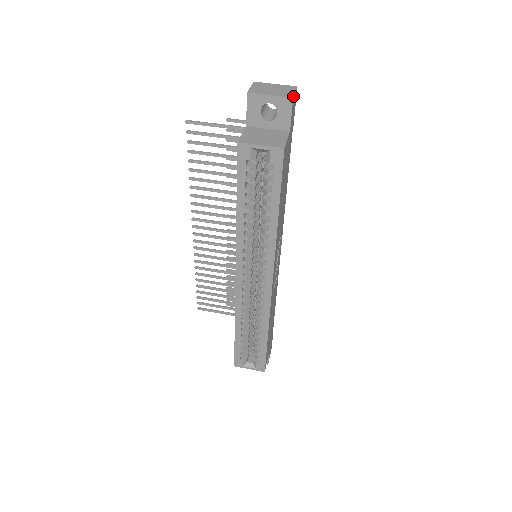
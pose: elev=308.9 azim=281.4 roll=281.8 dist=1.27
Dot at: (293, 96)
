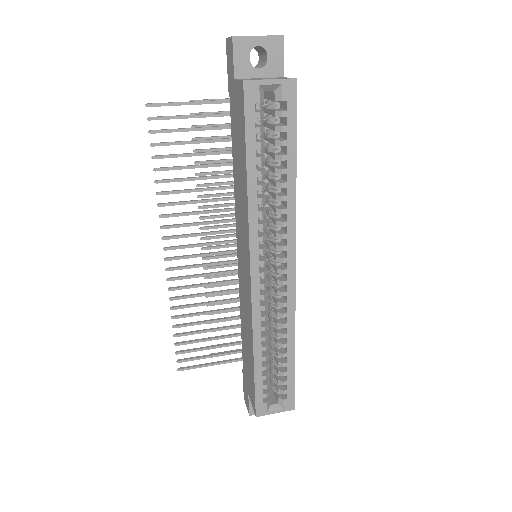
Dot at: (282, 35)
